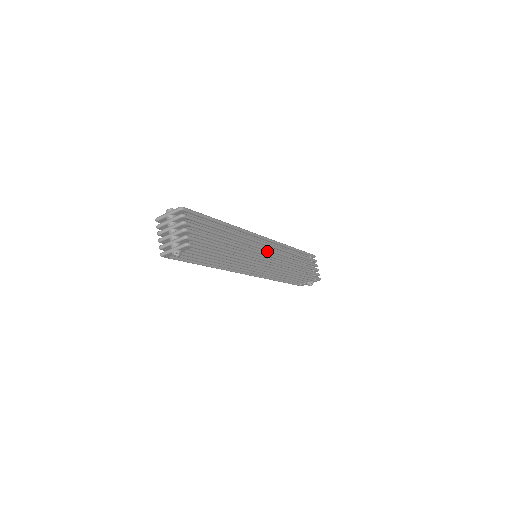
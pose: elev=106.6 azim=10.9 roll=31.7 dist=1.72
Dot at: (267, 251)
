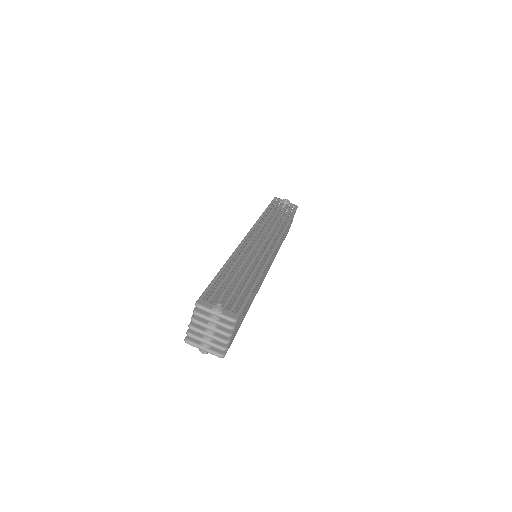
Dot at: occluded
